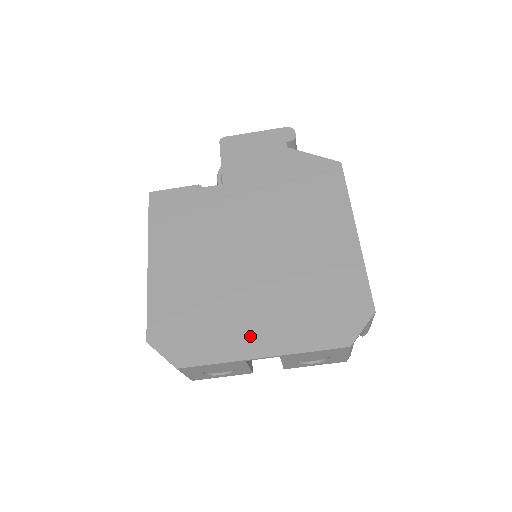
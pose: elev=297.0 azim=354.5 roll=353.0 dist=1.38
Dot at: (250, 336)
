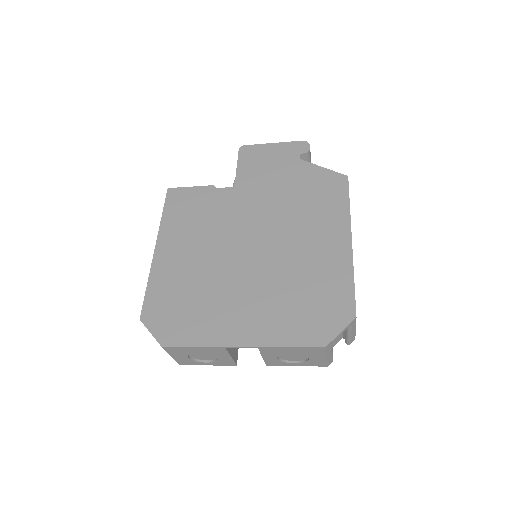
Dot at: (233, 325)
